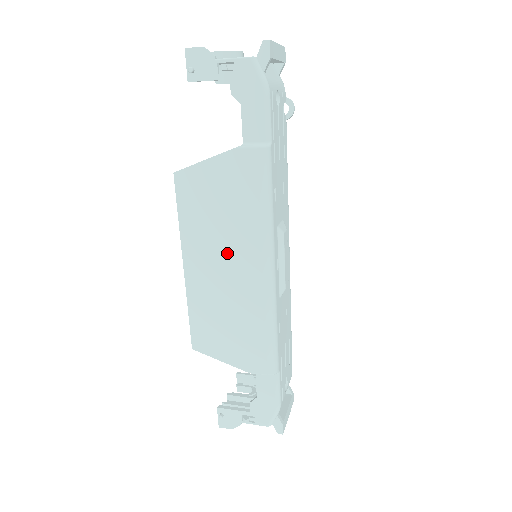
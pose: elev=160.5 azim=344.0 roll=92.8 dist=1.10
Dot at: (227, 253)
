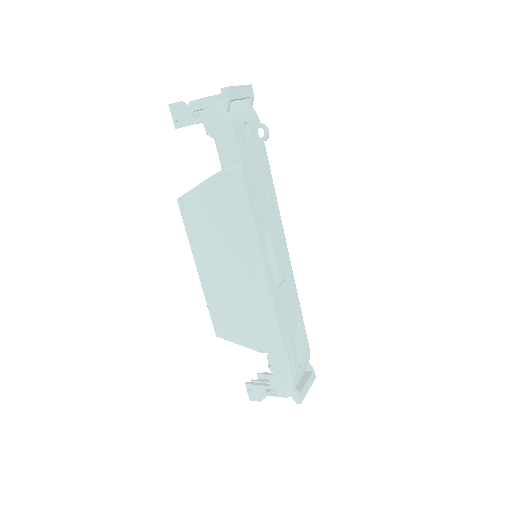
Dot at: (226, 257)
